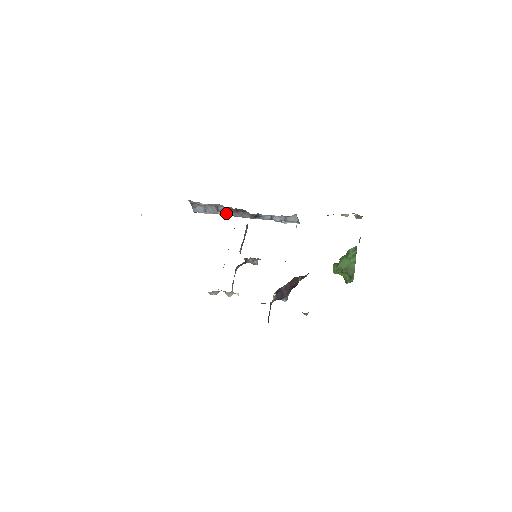
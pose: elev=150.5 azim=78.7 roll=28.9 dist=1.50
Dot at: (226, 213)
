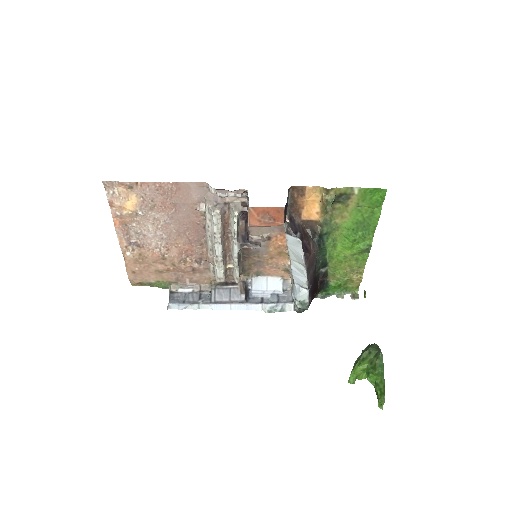
Dot at: (209, 300)
